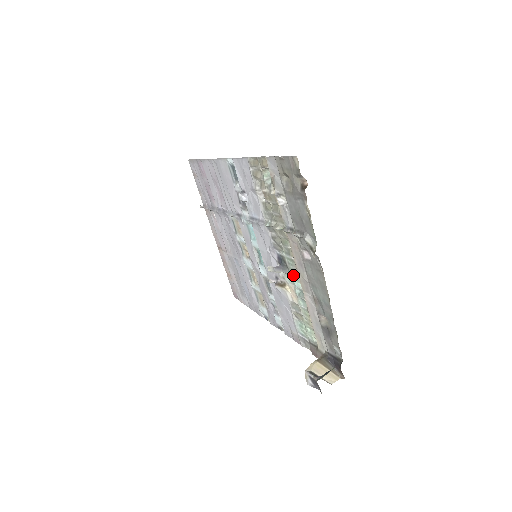
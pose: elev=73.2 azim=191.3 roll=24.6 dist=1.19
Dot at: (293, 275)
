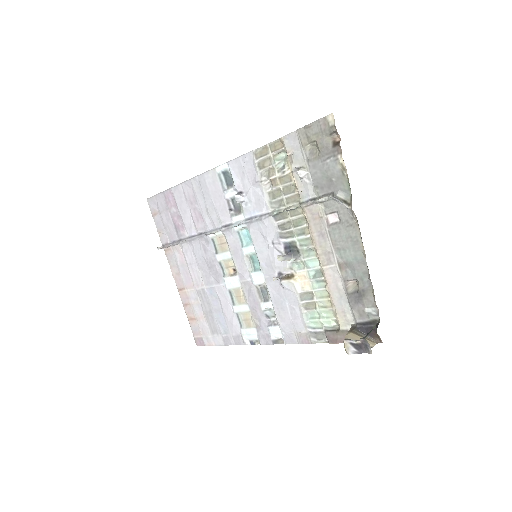
Dot at: (307, 257)
